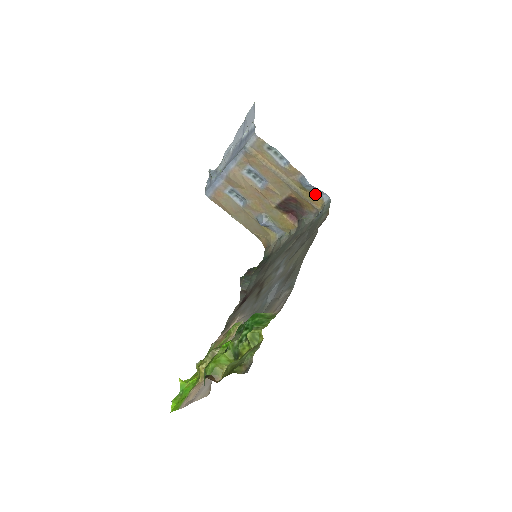
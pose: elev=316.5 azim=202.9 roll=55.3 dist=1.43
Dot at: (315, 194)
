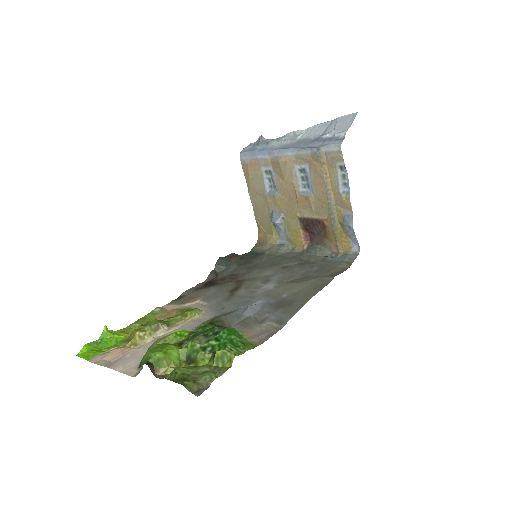
Dot at: (348, 238)
